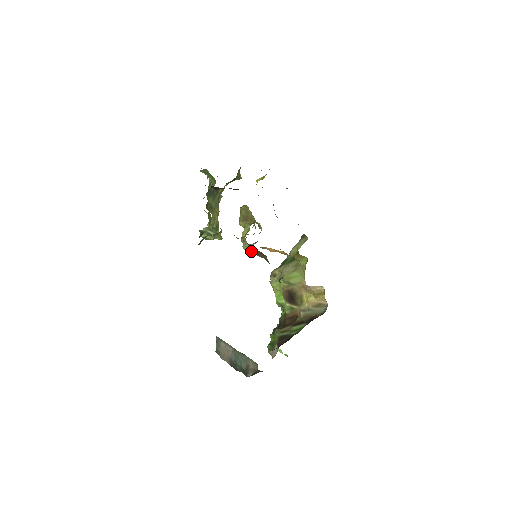
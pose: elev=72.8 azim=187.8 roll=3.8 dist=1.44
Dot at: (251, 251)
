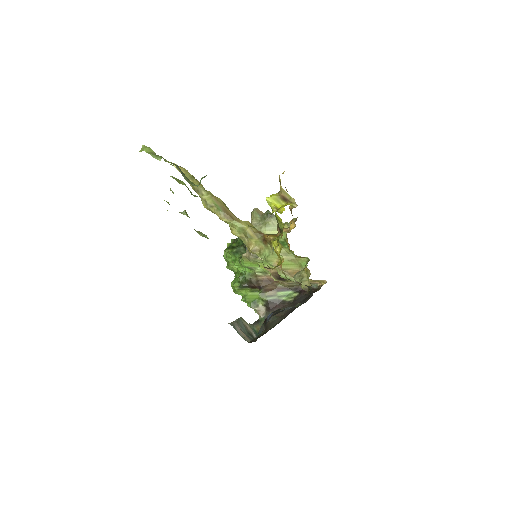
Dot at: (296, 283)
